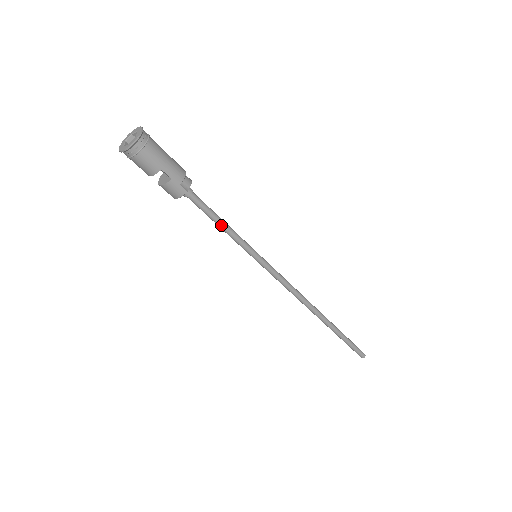
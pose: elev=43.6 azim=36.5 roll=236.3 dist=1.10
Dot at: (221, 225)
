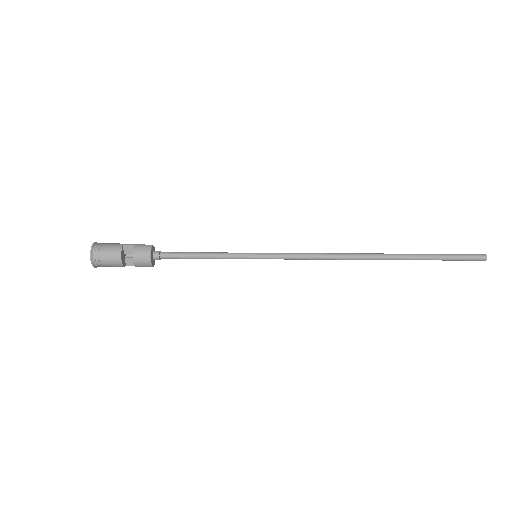
Dot at: (202, 254)
